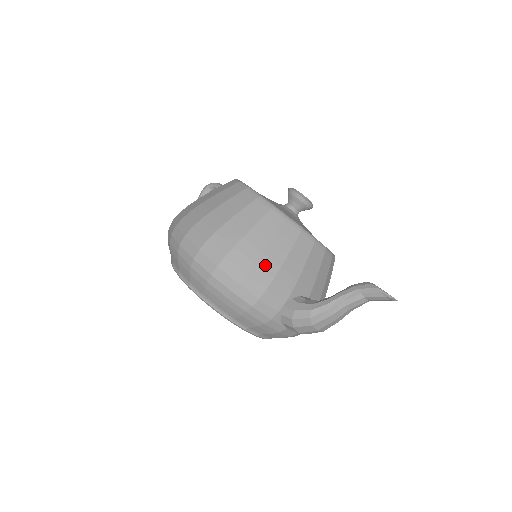
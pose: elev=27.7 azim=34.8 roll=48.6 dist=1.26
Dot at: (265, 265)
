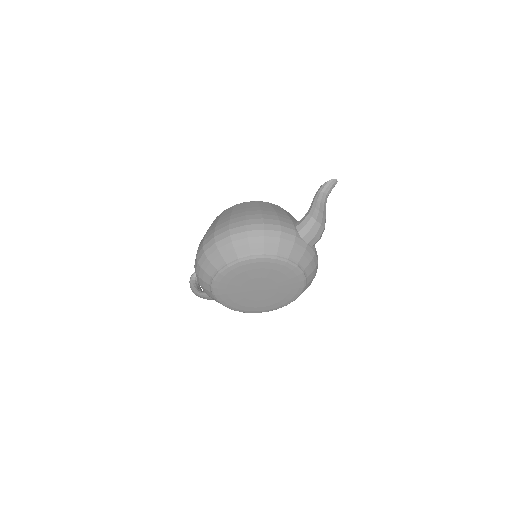
Dot at: (268, 213)
